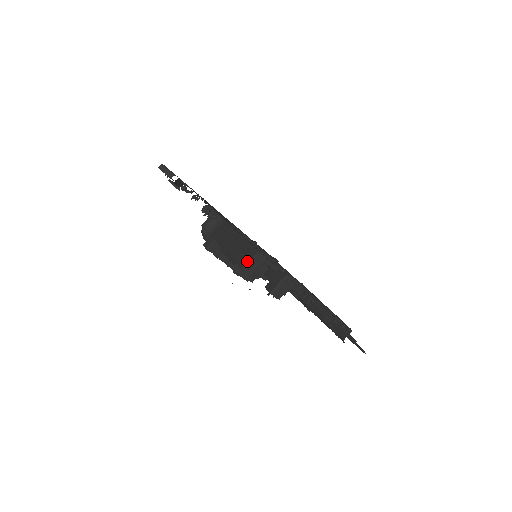
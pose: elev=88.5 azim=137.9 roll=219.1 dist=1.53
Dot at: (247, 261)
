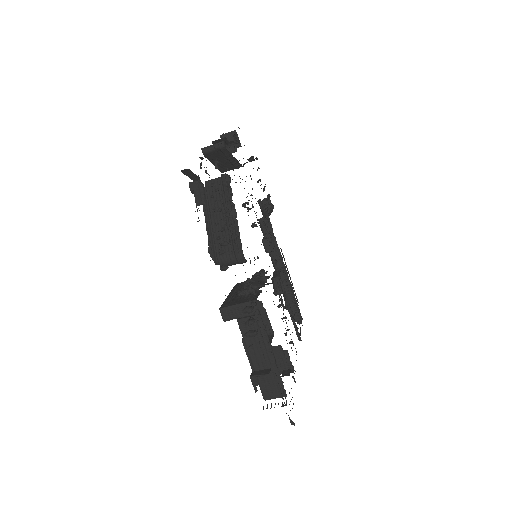
Dot at: (272, 397)
